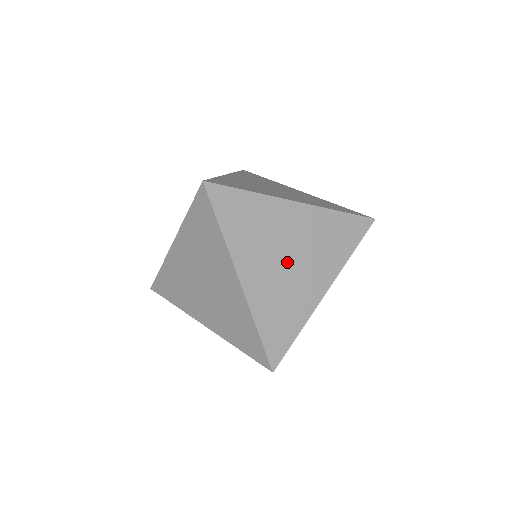
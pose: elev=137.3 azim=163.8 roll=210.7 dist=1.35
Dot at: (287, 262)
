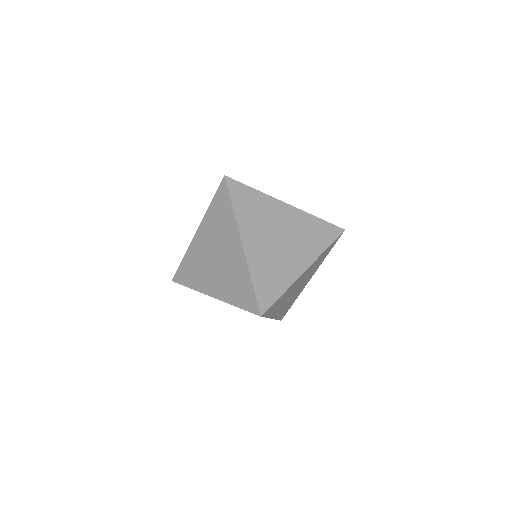
Dot at: (278, 241)
